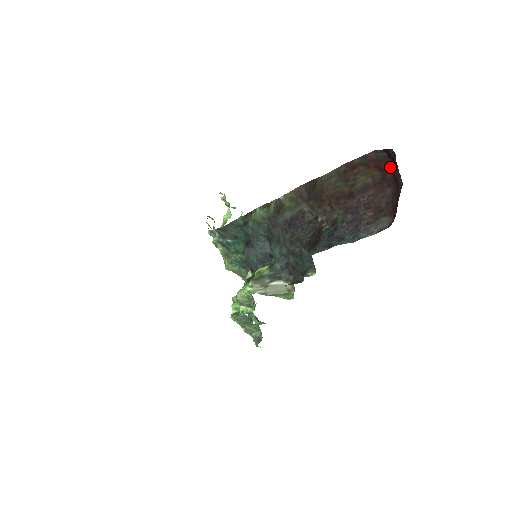
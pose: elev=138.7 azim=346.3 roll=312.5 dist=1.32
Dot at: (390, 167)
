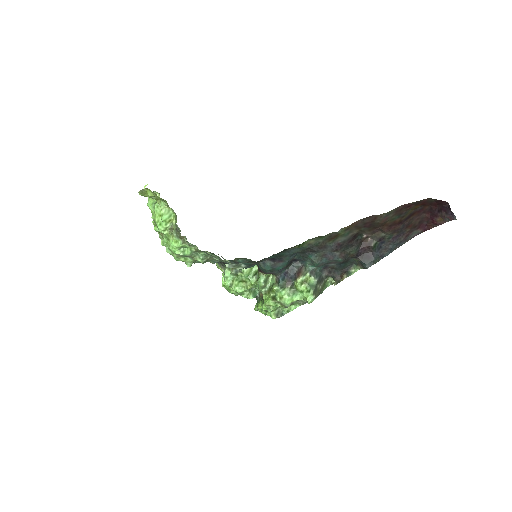
Dot at: (431, 204)
